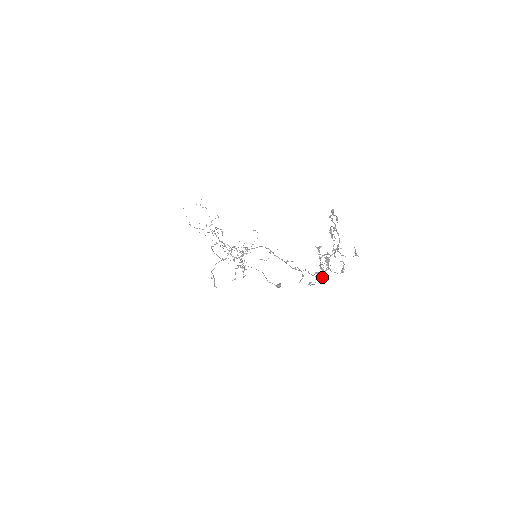
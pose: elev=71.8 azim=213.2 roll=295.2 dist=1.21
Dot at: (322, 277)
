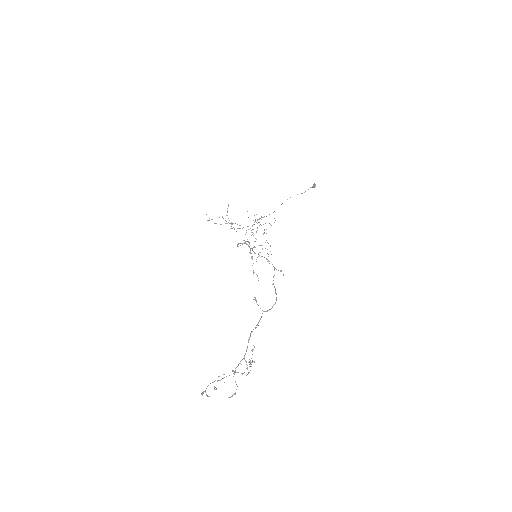
Dot at: (251, 364)
